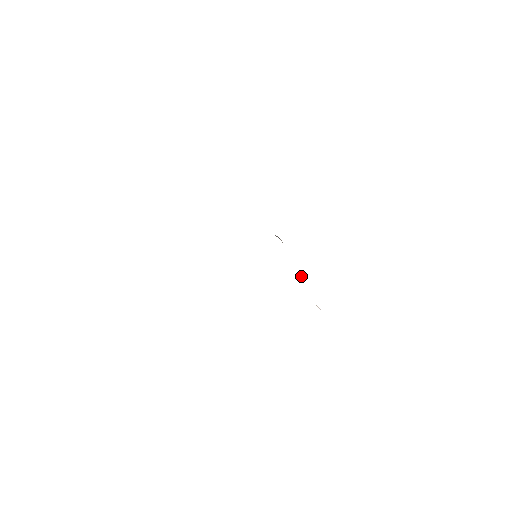
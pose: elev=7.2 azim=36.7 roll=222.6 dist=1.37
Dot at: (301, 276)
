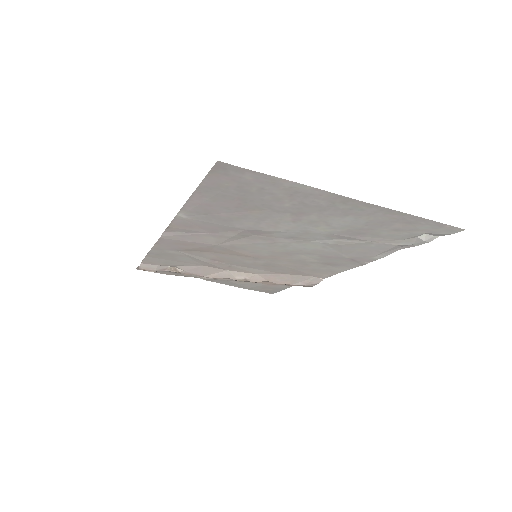
Dot at: (258, 275)
